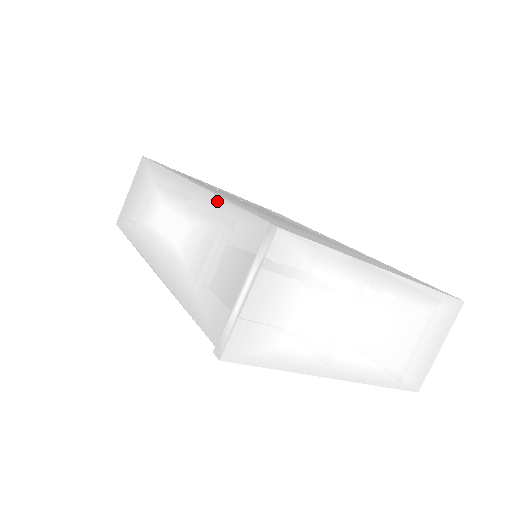
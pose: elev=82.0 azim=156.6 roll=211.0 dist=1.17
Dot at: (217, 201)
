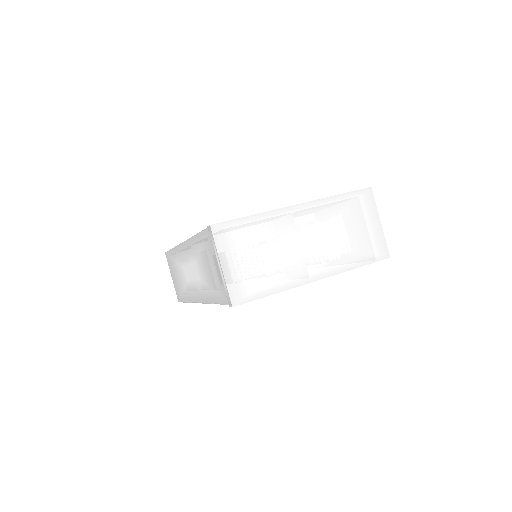
Dot at: (194, 239)
